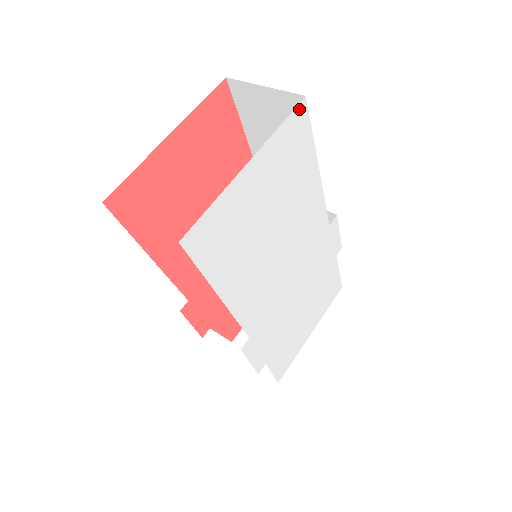
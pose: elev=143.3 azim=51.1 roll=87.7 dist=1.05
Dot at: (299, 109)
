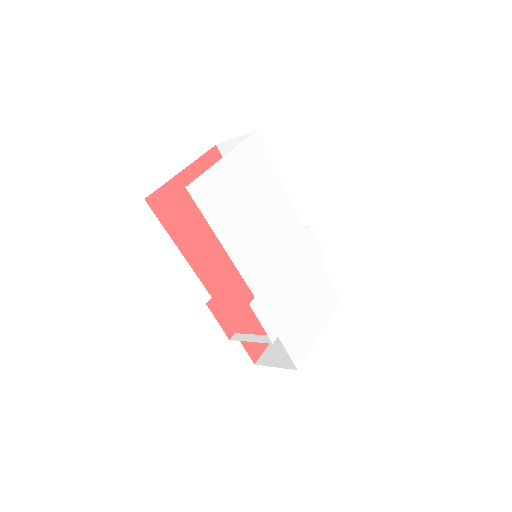
Dot at: (254, 136)
